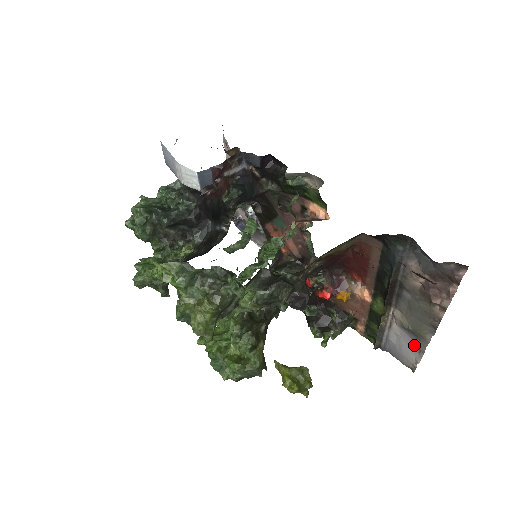
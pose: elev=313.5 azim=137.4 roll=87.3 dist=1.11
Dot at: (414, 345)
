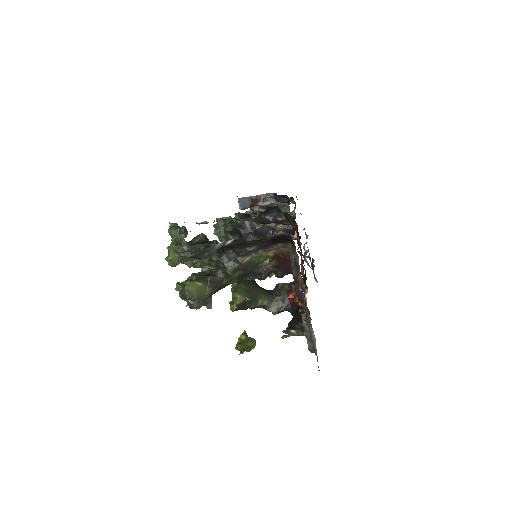
Dot at: occluded
